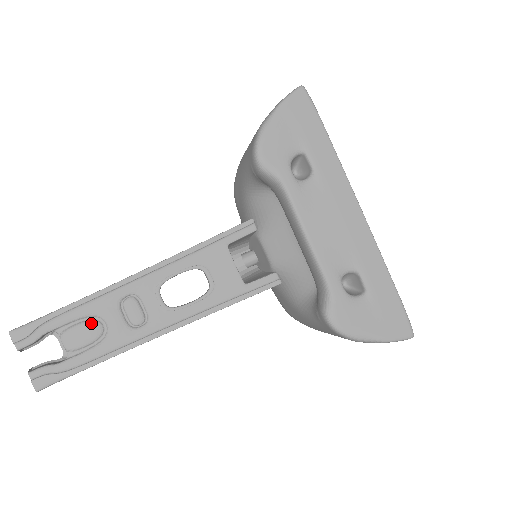
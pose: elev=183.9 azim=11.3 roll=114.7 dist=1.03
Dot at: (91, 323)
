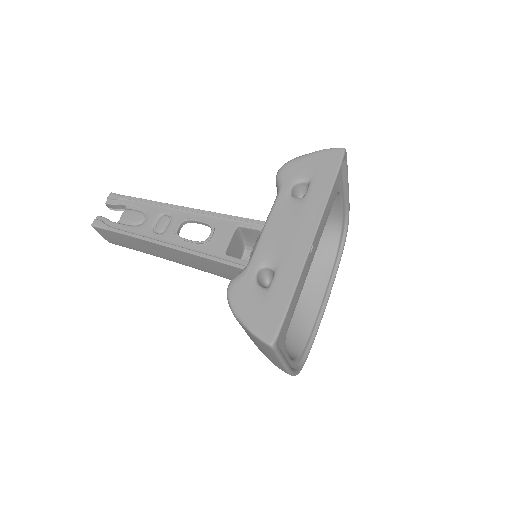
Dot at: (141, 214)
